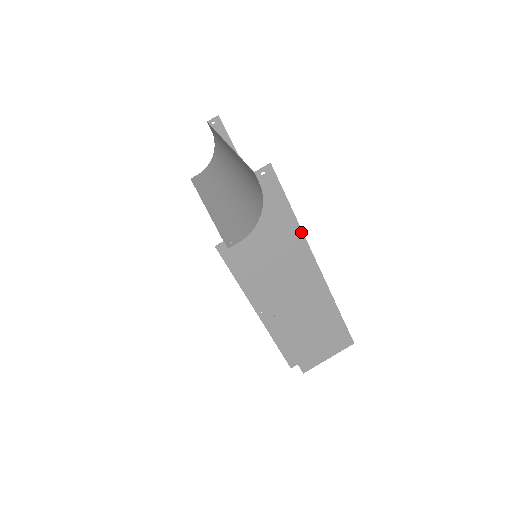
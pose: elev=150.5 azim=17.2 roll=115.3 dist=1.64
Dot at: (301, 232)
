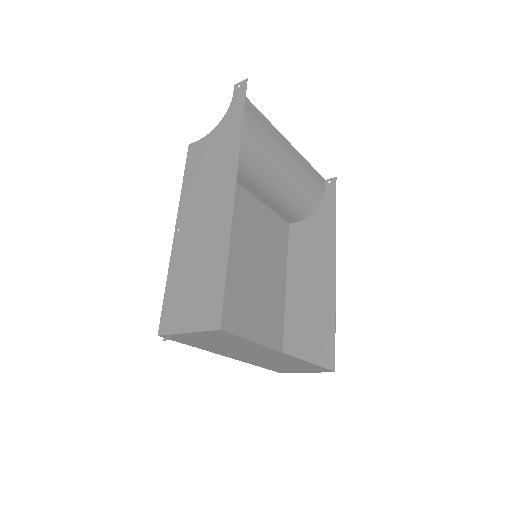
Dot at: (239, 144)
